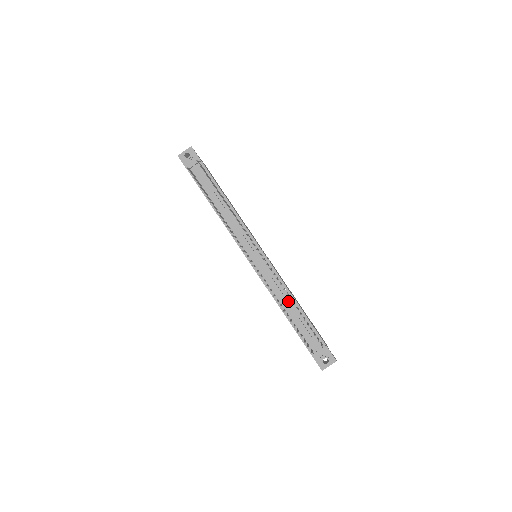
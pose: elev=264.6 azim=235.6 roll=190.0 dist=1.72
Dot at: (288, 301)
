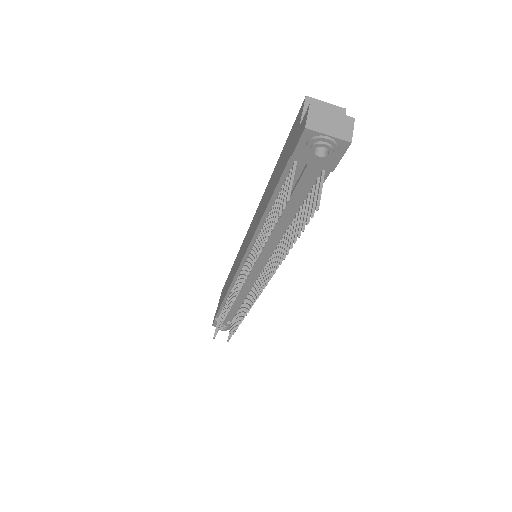
Dot at: (239, 300)
